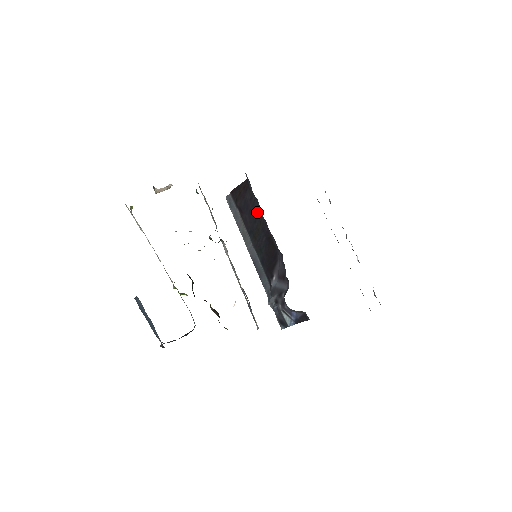
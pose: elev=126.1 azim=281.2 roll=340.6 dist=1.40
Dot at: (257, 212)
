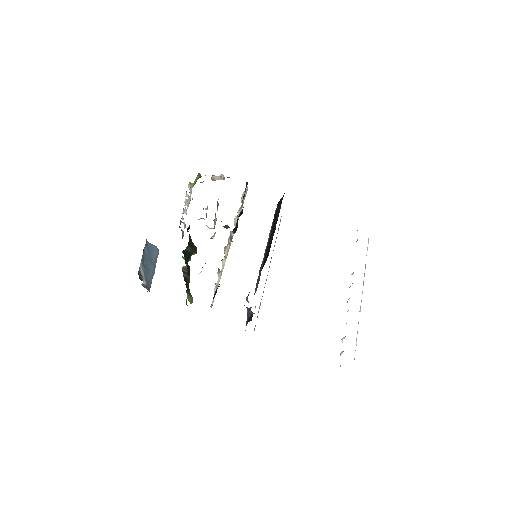
Dot at: (277, 220)
